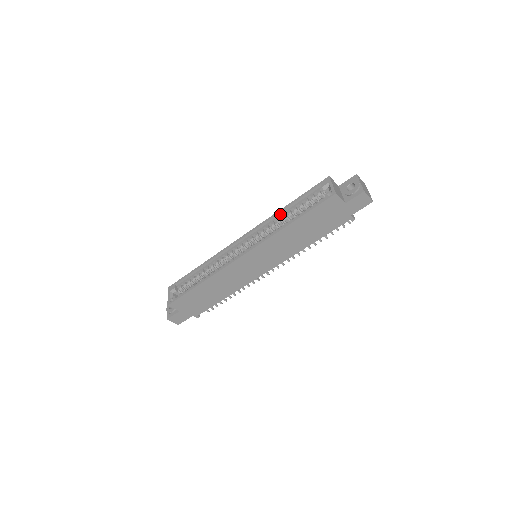
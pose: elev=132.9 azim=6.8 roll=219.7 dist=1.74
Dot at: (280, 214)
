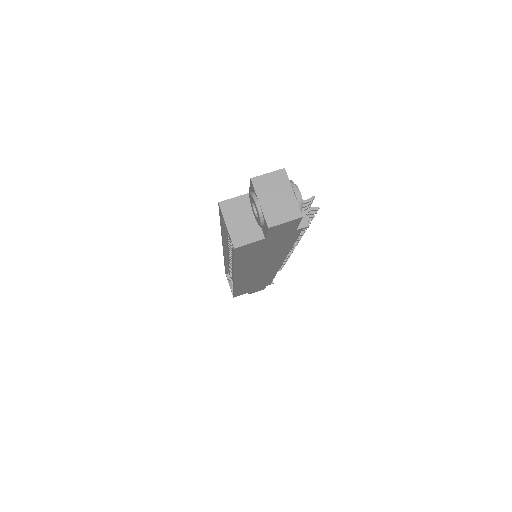
Dot at: (226, 235)
